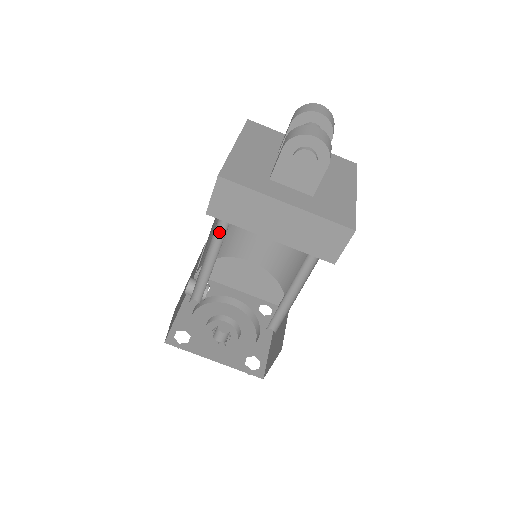
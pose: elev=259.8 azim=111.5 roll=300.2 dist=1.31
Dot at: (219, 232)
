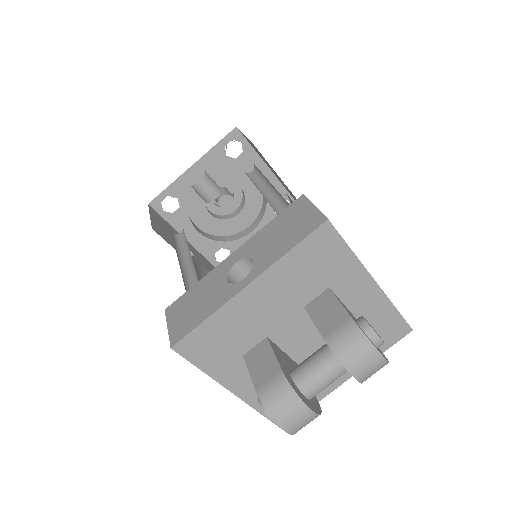
Dot at: occluded
